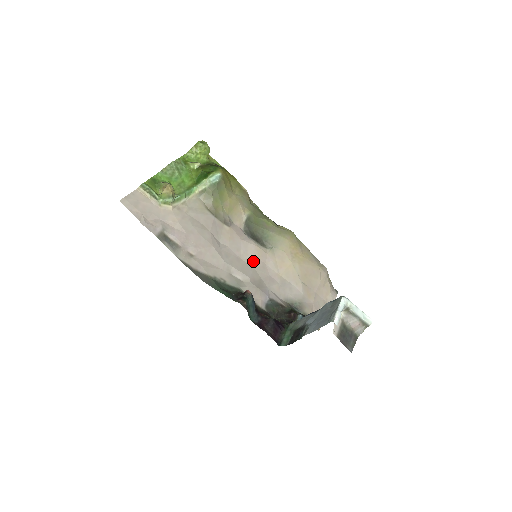
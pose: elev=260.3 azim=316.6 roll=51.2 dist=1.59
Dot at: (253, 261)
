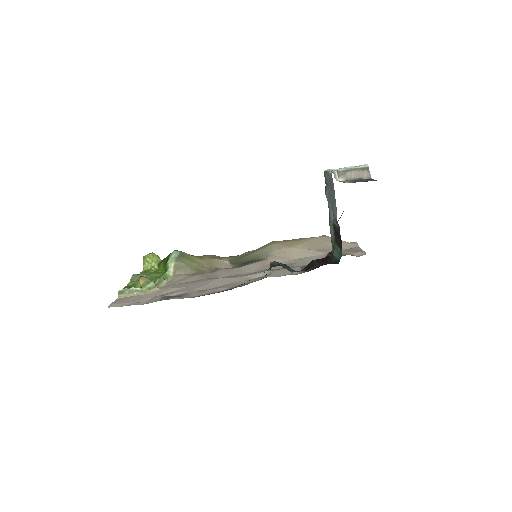
Dot at: (261, 268)
